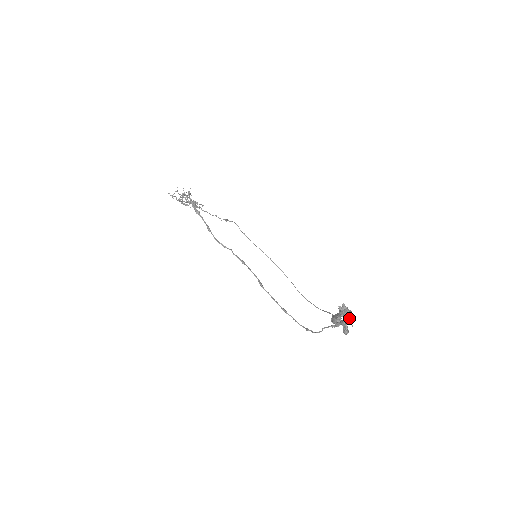
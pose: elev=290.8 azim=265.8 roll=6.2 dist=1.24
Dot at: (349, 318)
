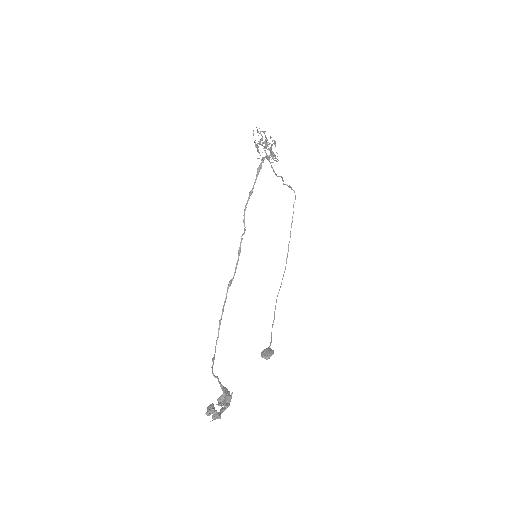
Dot at: (213, 415)
